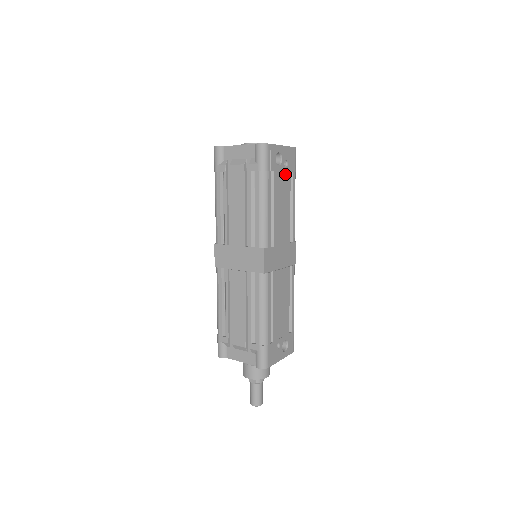
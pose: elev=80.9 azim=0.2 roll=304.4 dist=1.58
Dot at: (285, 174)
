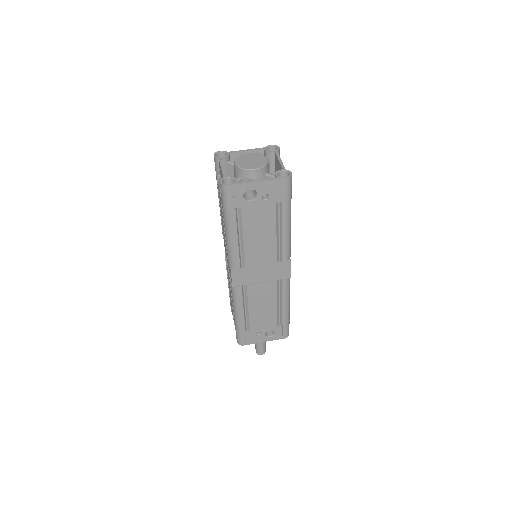
Dot at: (265, 206)
